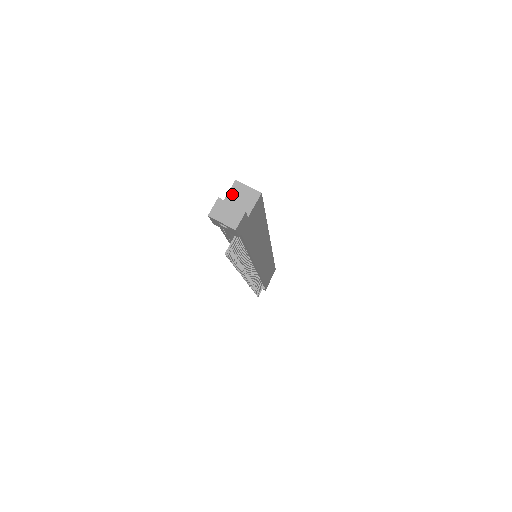
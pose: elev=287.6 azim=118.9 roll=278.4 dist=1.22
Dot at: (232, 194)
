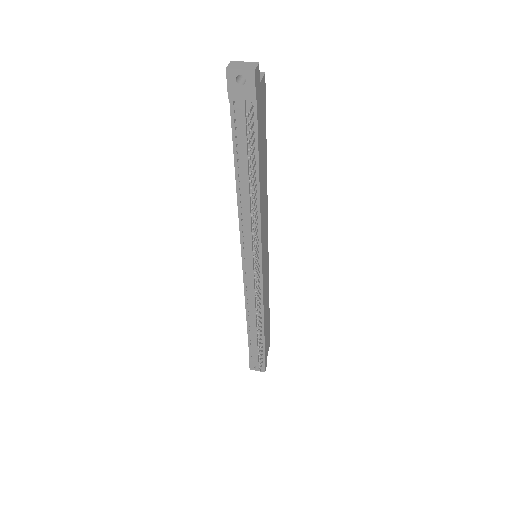
Dot at: occluded
